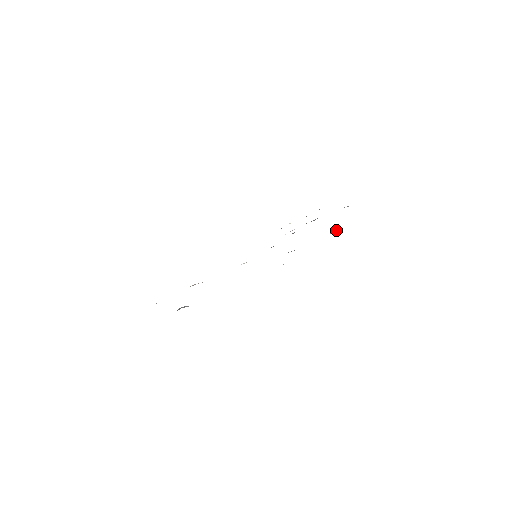
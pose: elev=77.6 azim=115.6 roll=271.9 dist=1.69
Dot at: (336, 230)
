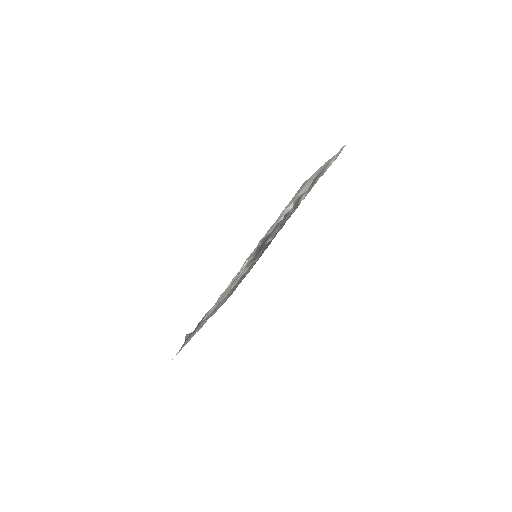
Dot at: (291, 206)
